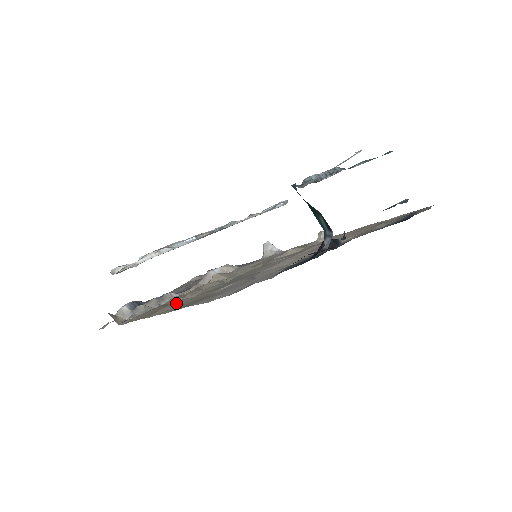
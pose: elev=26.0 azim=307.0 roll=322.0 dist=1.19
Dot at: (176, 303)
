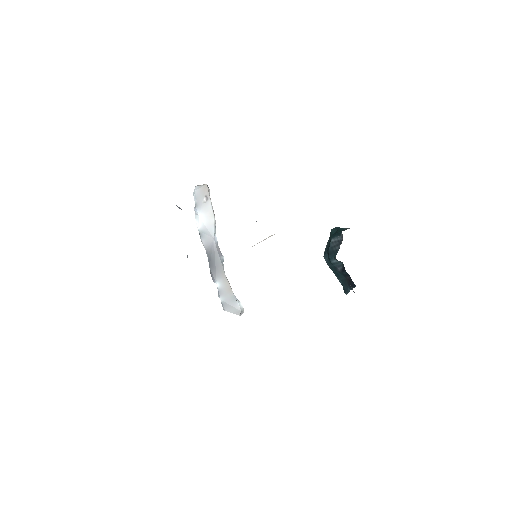
Dot at: occluded
